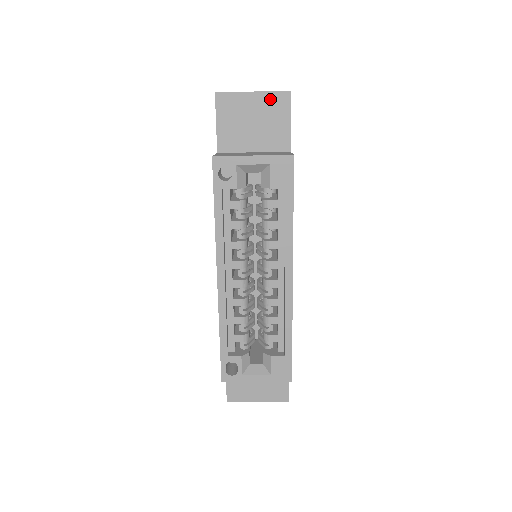
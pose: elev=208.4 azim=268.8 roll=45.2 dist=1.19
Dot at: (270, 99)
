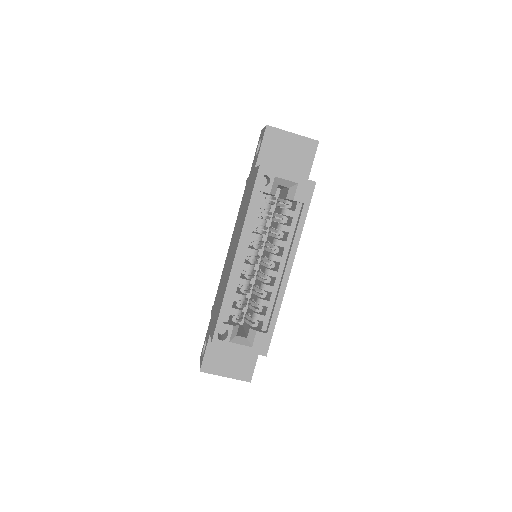
Dot at: (303, 142)
